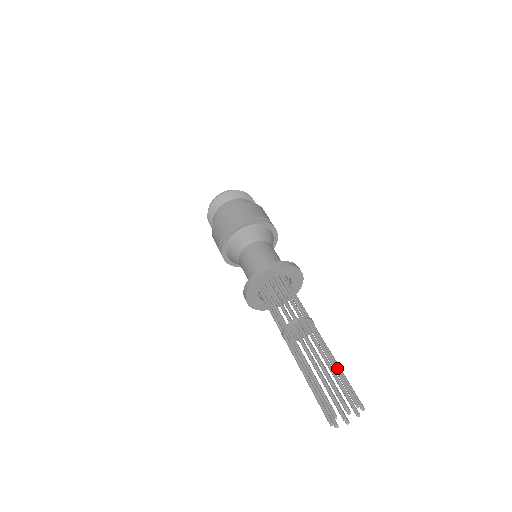
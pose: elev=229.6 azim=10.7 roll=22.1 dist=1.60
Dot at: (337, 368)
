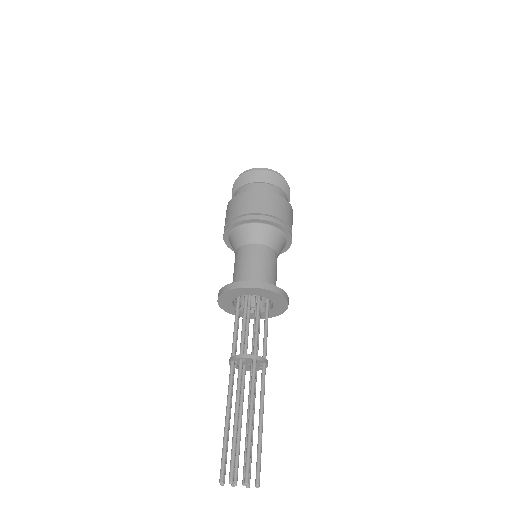
Dot at: occluded
